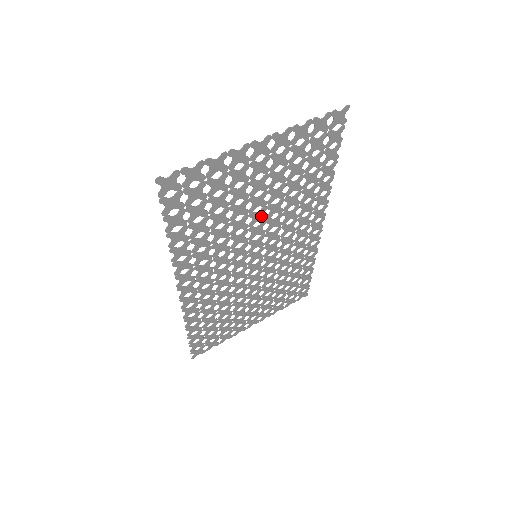
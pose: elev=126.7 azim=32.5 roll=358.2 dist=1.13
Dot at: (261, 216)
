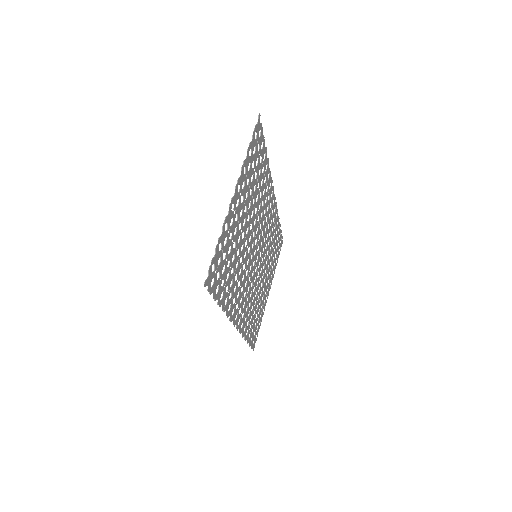
Dot at: (250, 232)
